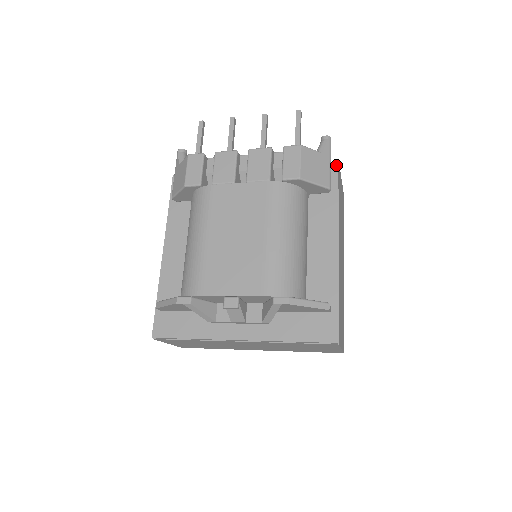
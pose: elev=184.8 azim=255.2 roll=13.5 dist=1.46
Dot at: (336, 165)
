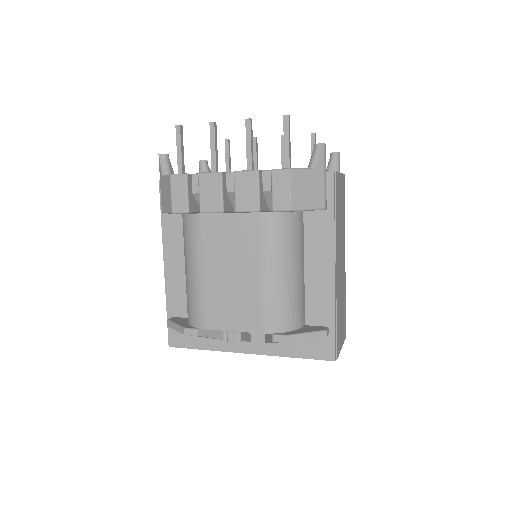
Dot at: (332, 175)
